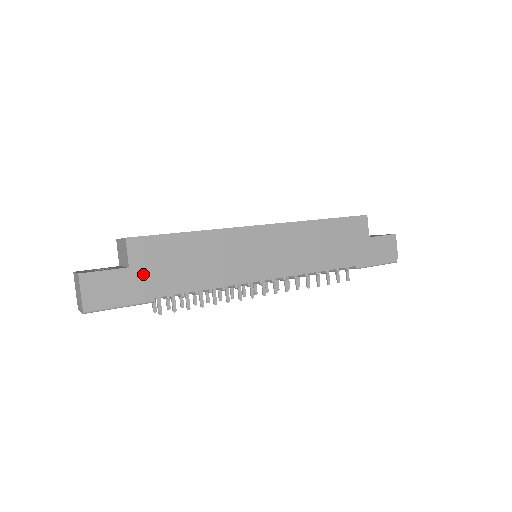
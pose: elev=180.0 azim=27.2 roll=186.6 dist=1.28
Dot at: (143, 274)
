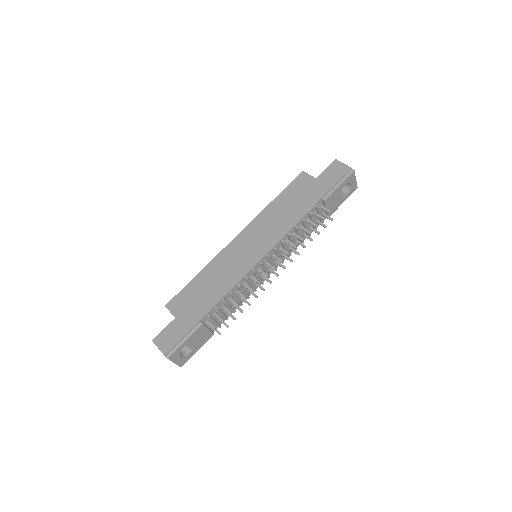
Dot at: (185, 315)
